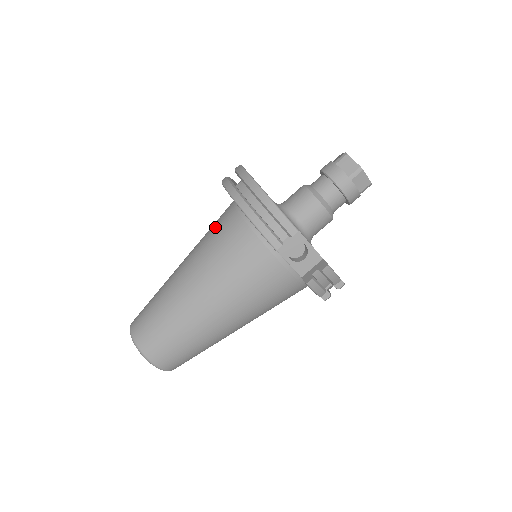
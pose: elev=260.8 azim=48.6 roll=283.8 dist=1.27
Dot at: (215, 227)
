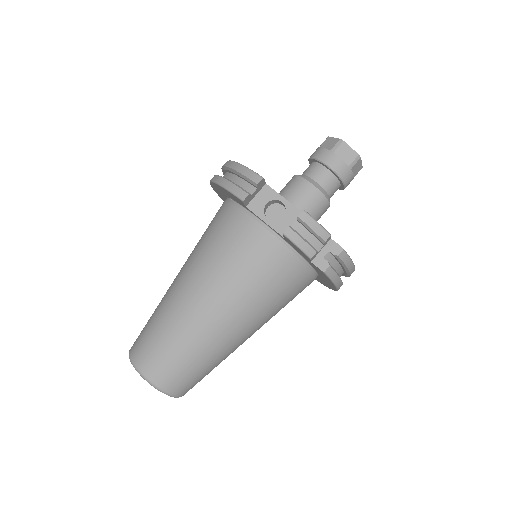
Dot at: occluded
